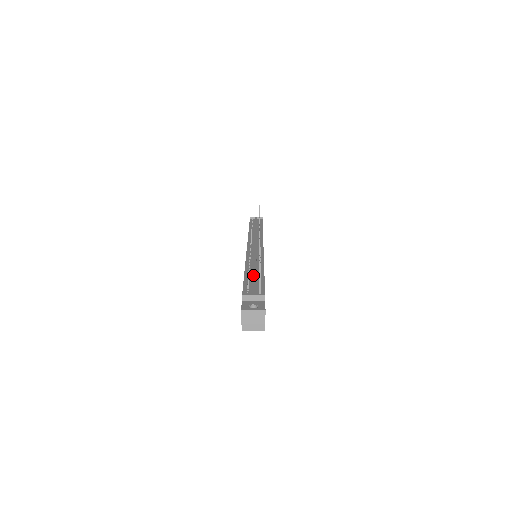
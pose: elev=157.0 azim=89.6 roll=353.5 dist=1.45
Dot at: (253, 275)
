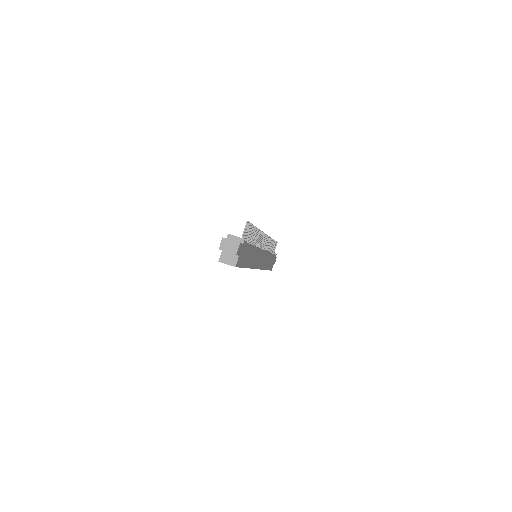
Dot at: occluded
